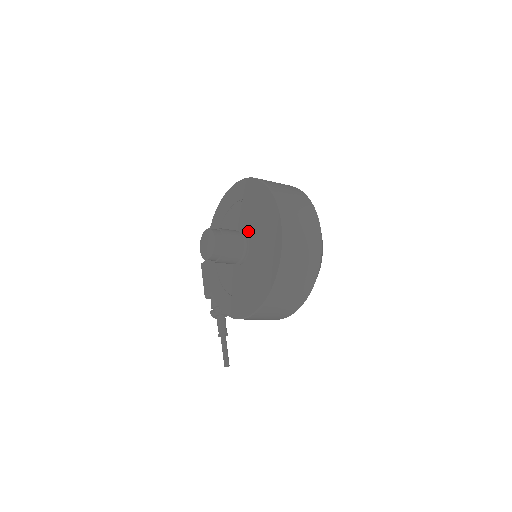
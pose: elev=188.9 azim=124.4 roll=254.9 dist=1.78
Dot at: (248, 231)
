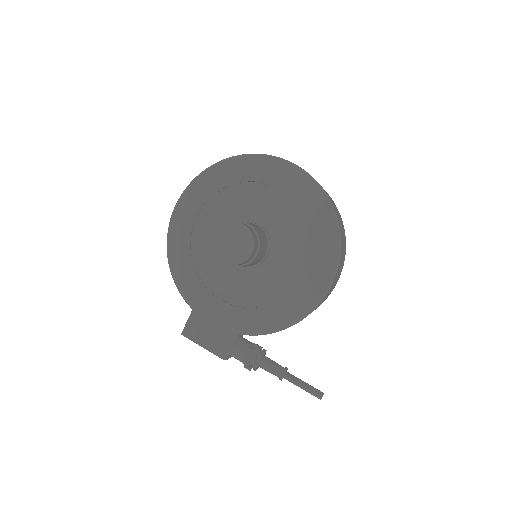
Dot at: (248, 217)
